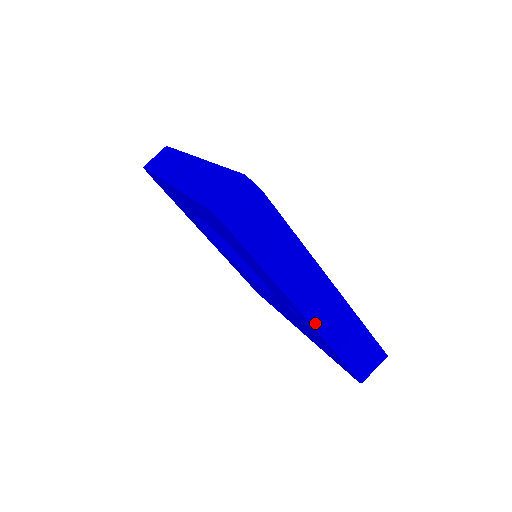
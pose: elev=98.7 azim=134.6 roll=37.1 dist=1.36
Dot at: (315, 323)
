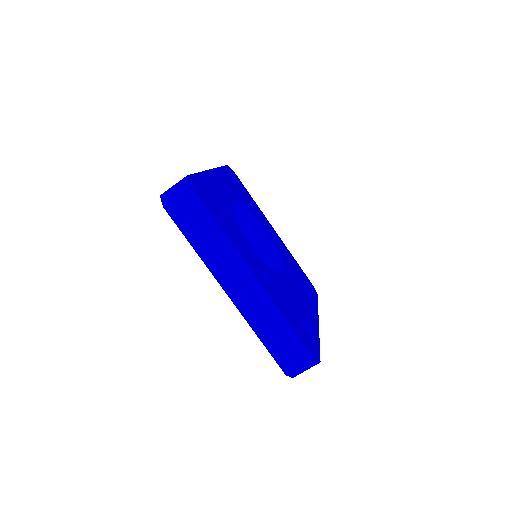
Dot at: (237, 303)
